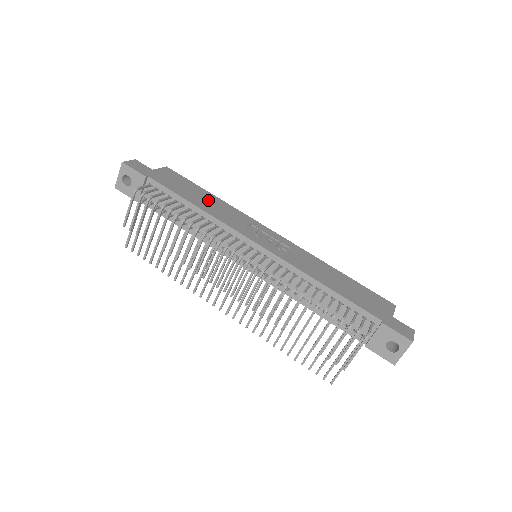
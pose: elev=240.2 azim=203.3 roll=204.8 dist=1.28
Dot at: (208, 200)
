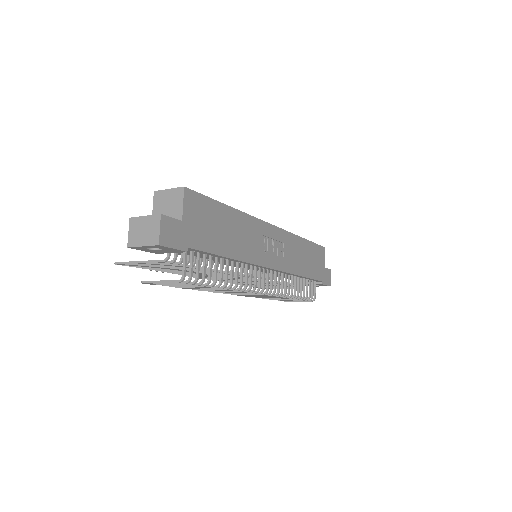
Dot at: (233, 229)
